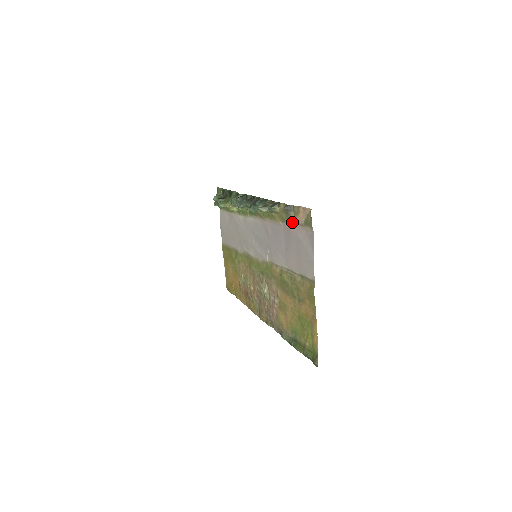
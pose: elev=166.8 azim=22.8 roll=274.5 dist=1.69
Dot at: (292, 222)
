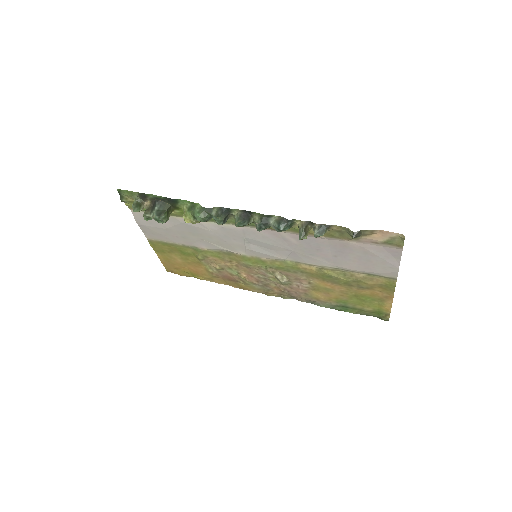
Dot at: (354, 239)
